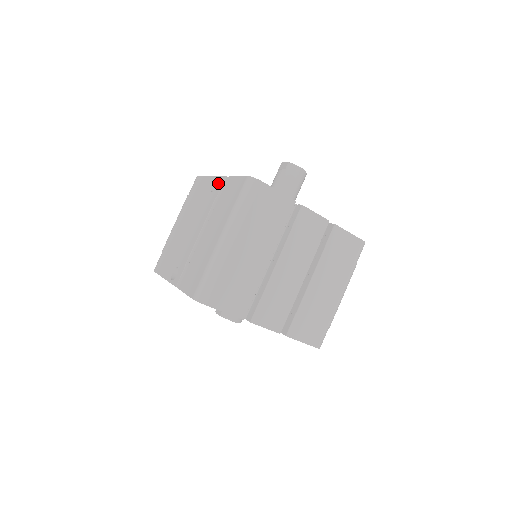
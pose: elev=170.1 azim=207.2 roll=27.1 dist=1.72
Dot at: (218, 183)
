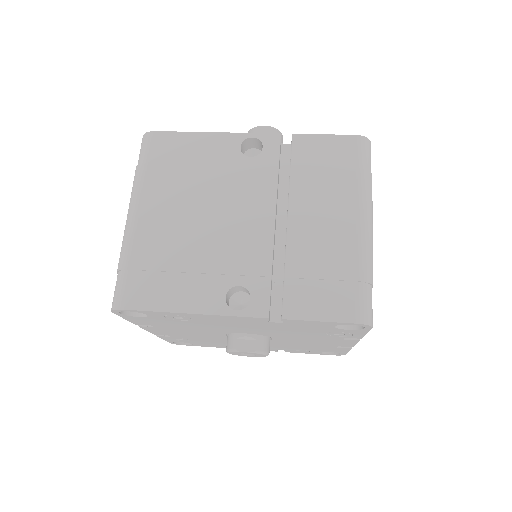
Dot at: (263, 143)
